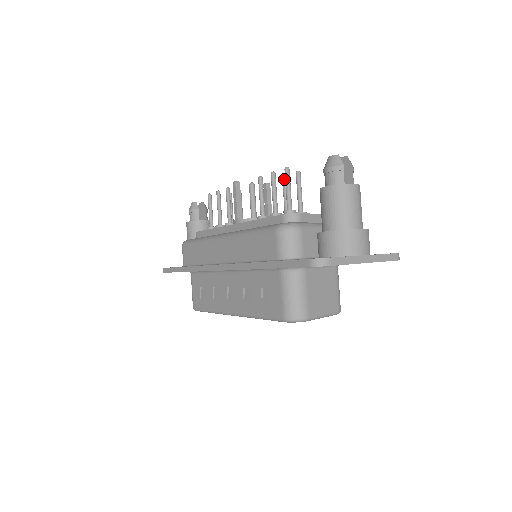
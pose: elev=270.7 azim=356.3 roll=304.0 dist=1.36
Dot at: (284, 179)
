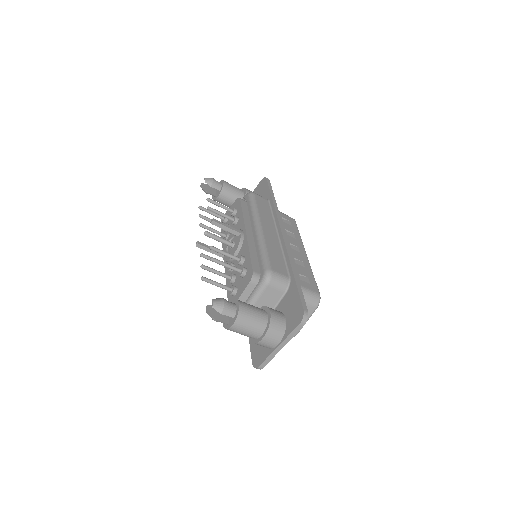
Dot at: occluded
